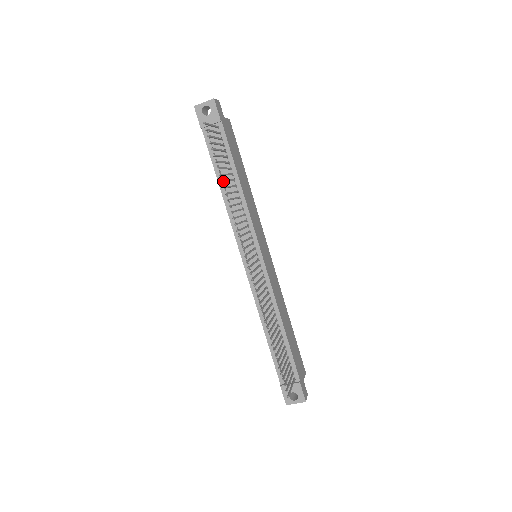
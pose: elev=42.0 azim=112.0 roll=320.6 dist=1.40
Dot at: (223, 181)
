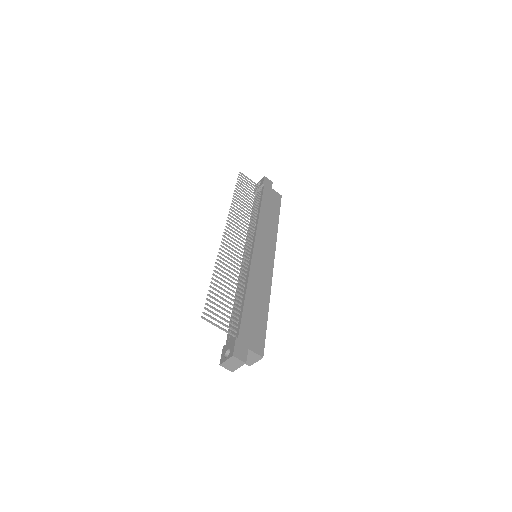
Dot at: (236, 194)
